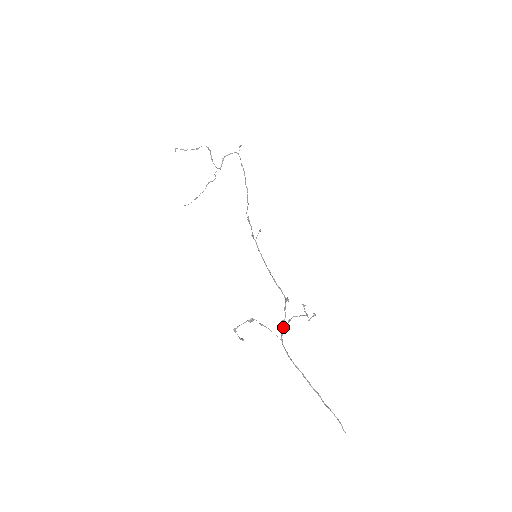
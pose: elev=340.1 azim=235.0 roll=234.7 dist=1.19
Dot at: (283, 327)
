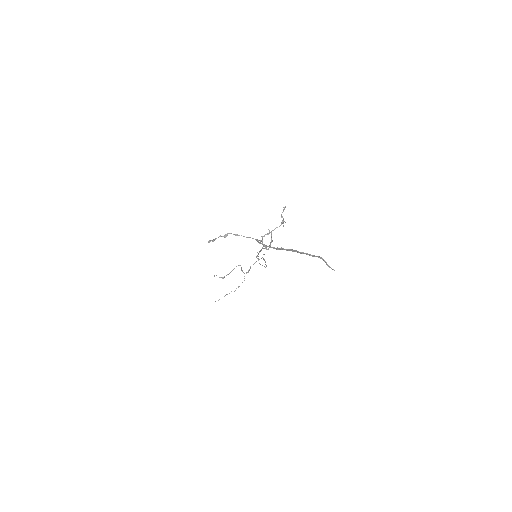
Dot at: (262, 241)
